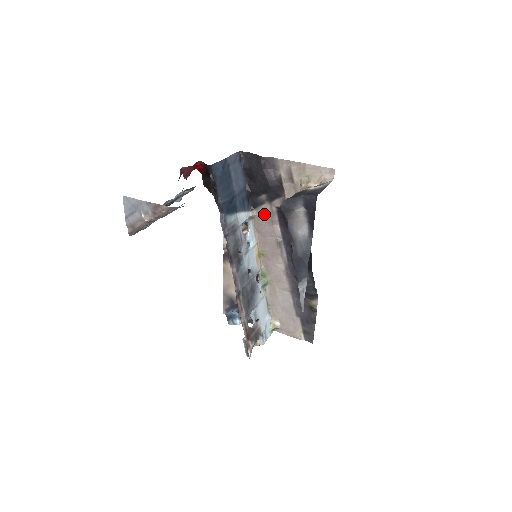
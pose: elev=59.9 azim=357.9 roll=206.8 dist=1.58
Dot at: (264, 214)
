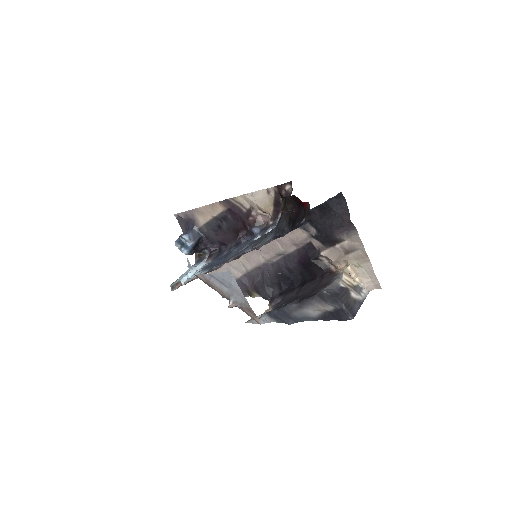
Dot at: (296, 233)
